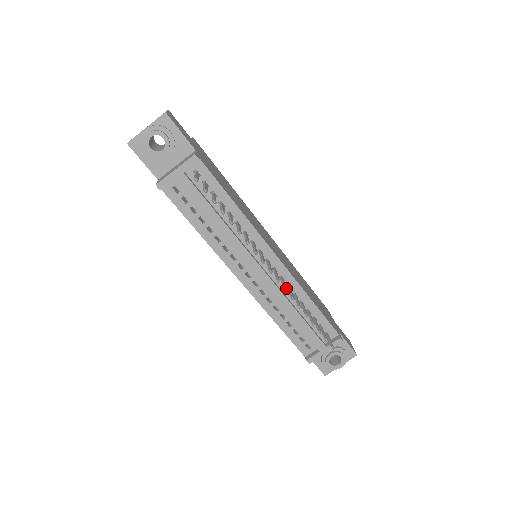
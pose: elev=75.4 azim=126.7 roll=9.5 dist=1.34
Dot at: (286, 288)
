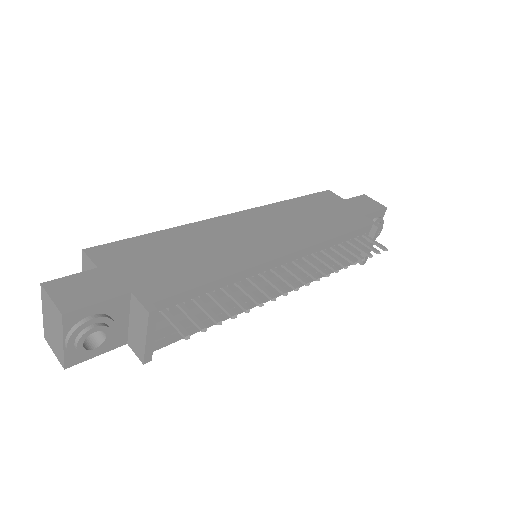
Dot at: (325, 273)
